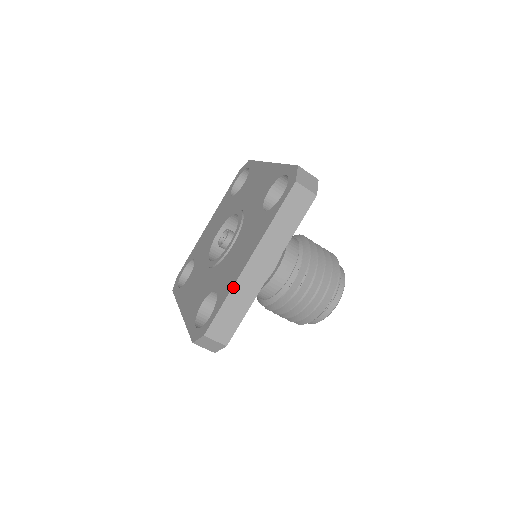
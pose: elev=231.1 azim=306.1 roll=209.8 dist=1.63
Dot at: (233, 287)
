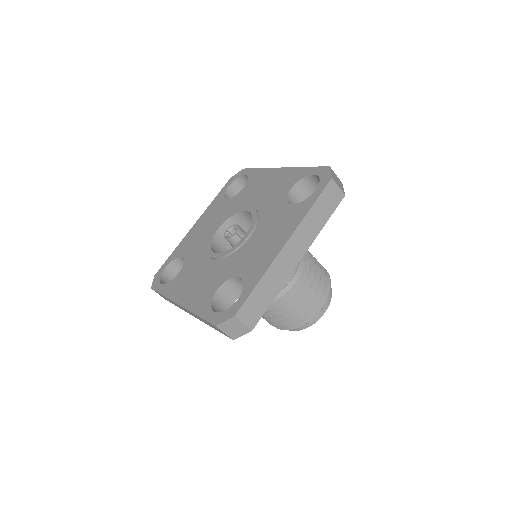
Dot at: (268, 269)
